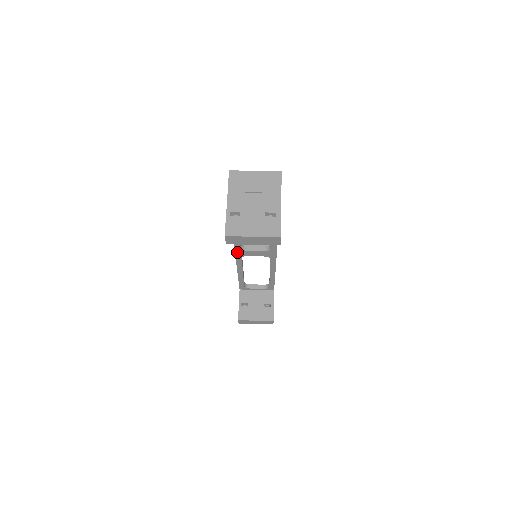
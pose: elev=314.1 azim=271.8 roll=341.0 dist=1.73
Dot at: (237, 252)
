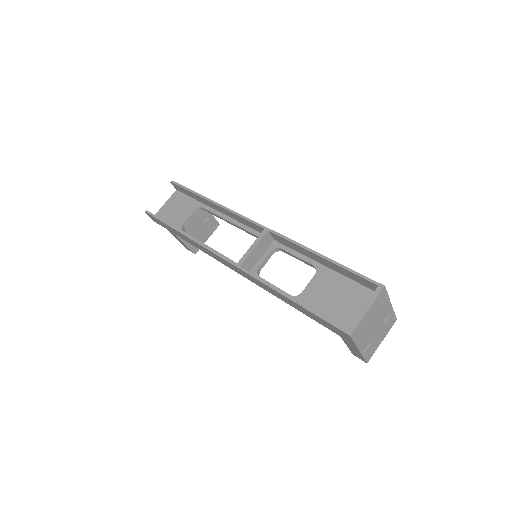
Dot at: occluded
